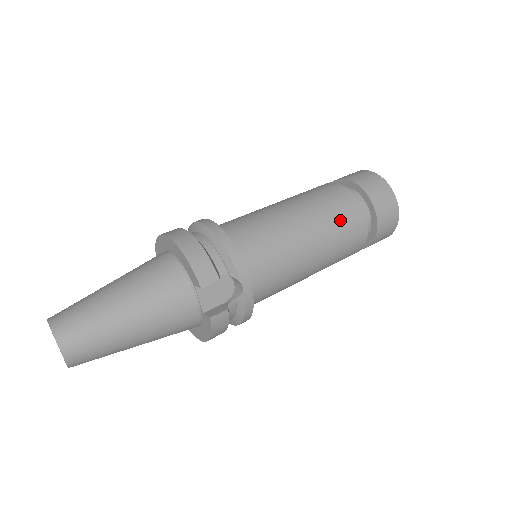
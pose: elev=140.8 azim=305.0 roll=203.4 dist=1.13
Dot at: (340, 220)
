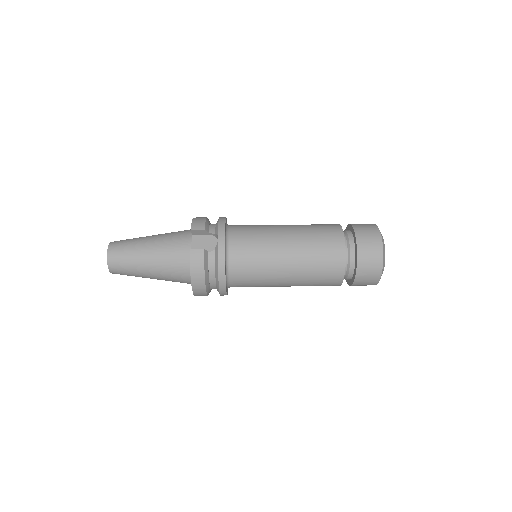
Dot at: (318, 232)
